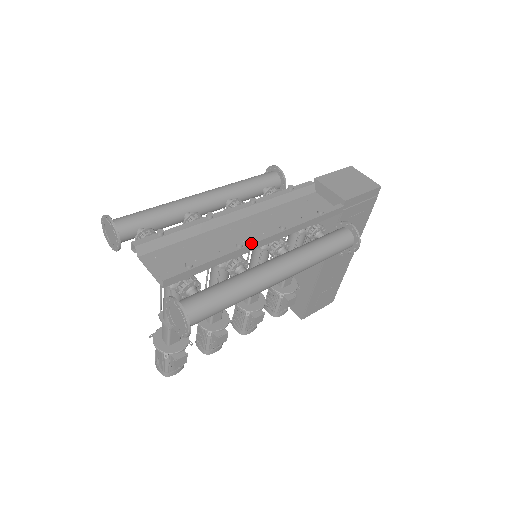
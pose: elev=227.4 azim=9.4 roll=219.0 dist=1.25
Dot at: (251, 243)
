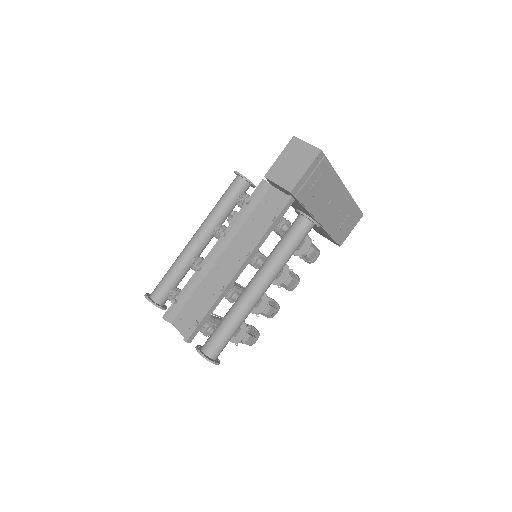
Dot at: (229, 281)
